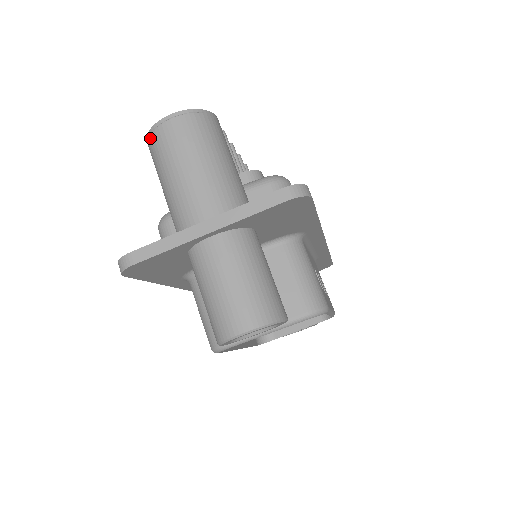
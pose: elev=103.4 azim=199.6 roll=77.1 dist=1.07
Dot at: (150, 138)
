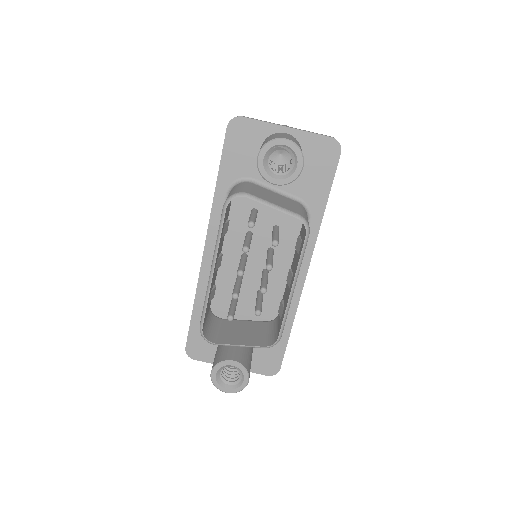
Dot at: occluded
